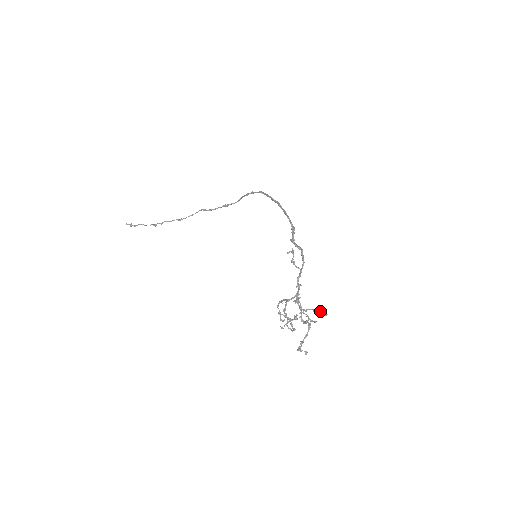
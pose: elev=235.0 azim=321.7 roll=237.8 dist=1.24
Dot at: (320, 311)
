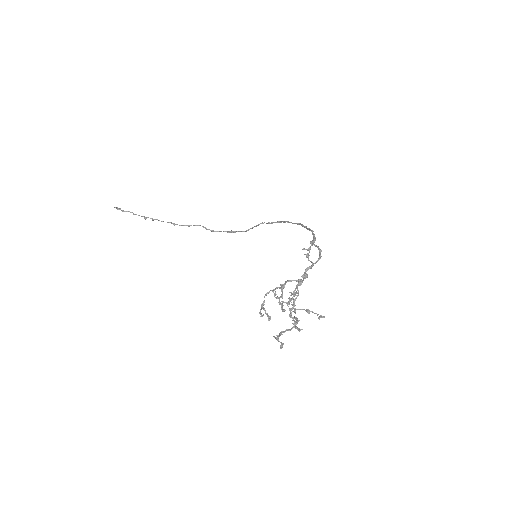
Dot at: (315, 313)
